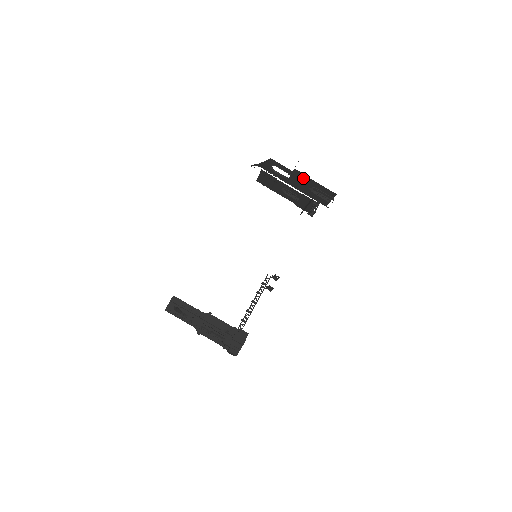
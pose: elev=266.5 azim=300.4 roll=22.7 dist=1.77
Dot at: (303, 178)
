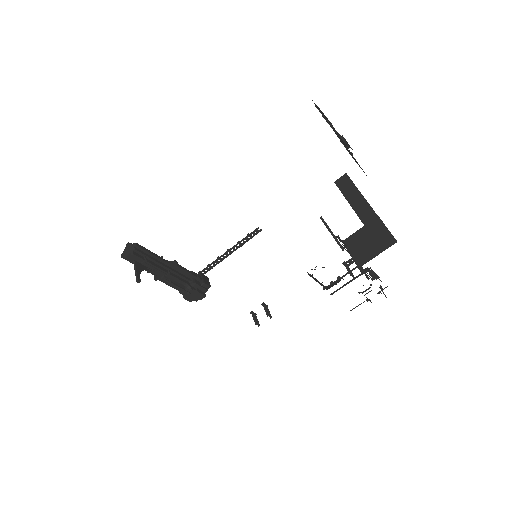
Dot at: (365, 273)
